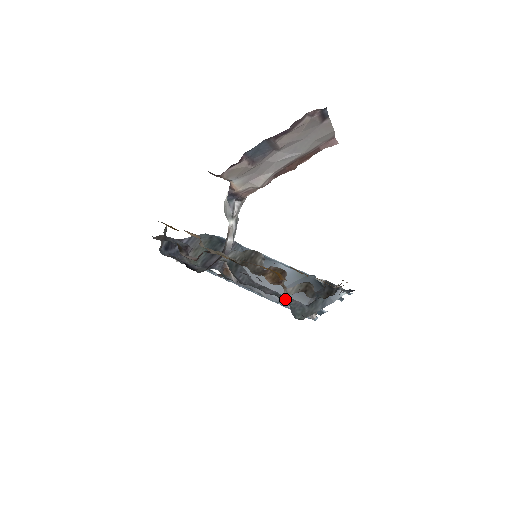
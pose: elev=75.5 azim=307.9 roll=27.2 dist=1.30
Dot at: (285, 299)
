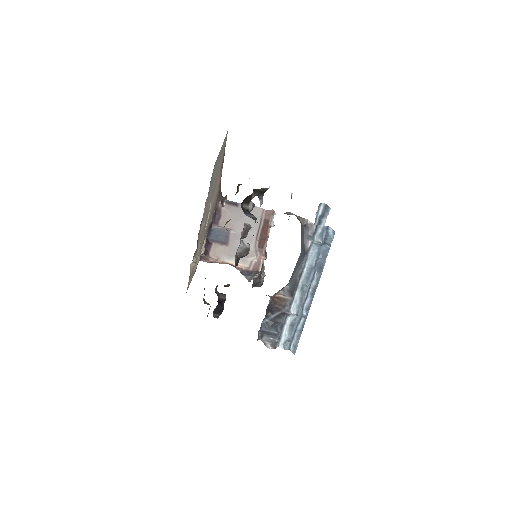
Dot at: occluded
